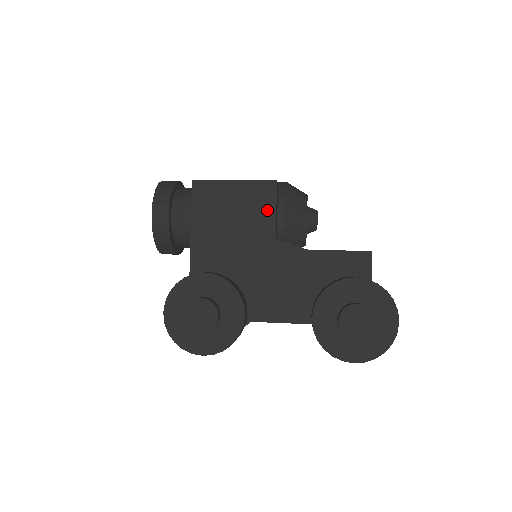
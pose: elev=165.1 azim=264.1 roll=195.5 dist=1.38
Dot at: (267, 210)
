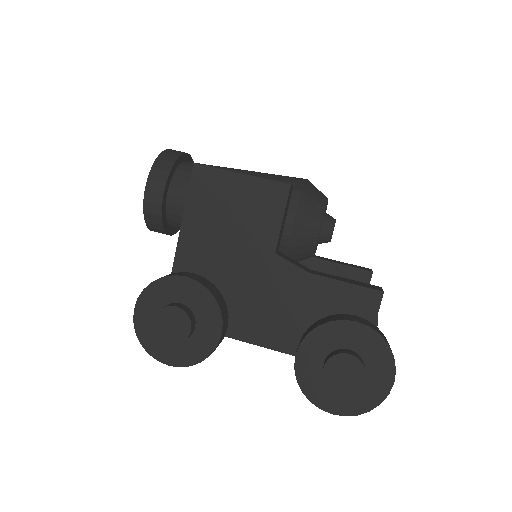
Dot at: (272, 217)
